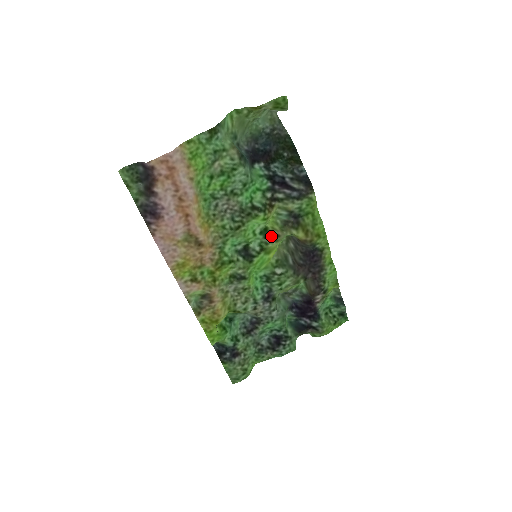
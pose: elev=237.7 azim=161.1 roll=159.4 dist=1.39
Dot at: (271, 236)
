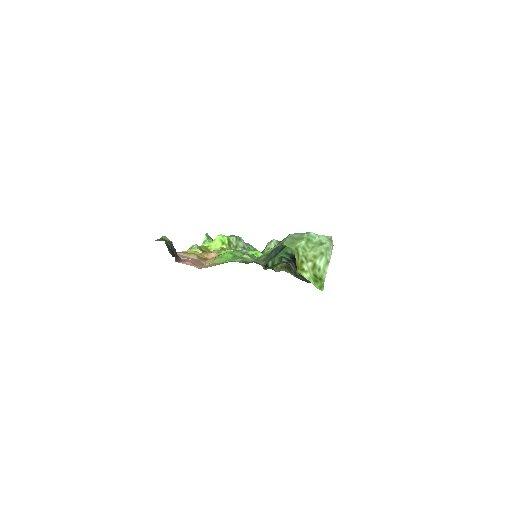
Dot at: occluded
